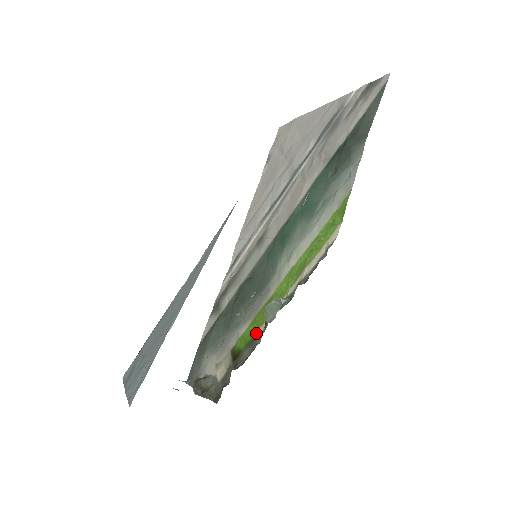
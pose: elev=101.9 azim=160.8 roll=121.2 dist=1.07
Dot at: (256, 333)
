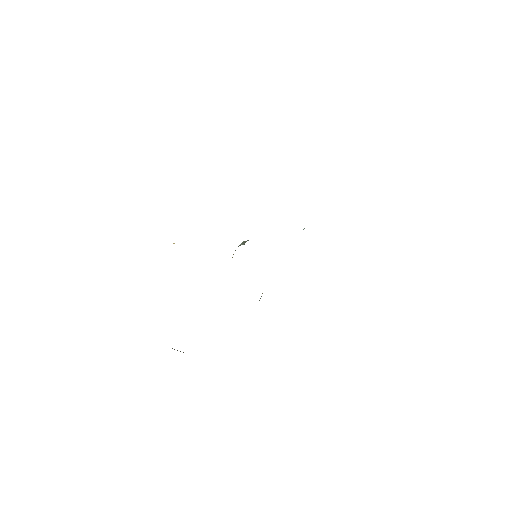
Dot at: occluded
